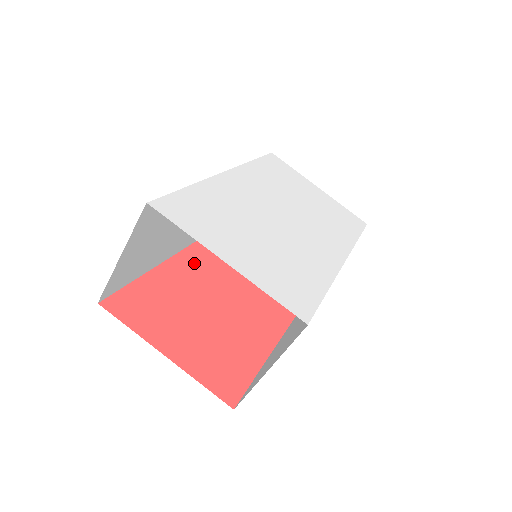
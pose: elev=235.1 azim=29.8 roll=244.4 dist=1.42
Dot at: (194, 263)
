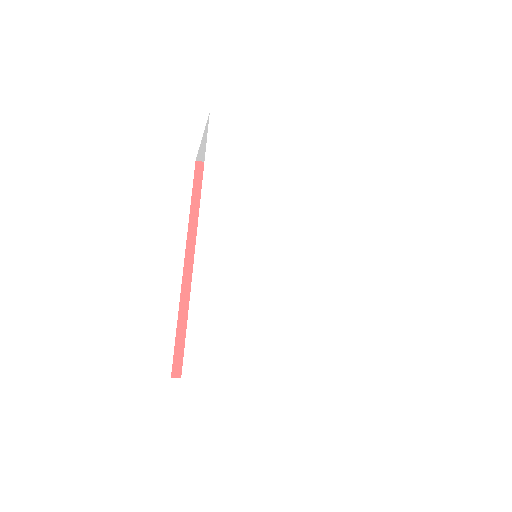
Dot at: occluded
